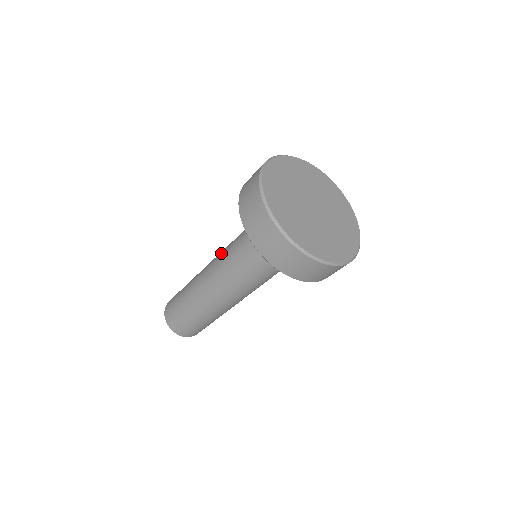
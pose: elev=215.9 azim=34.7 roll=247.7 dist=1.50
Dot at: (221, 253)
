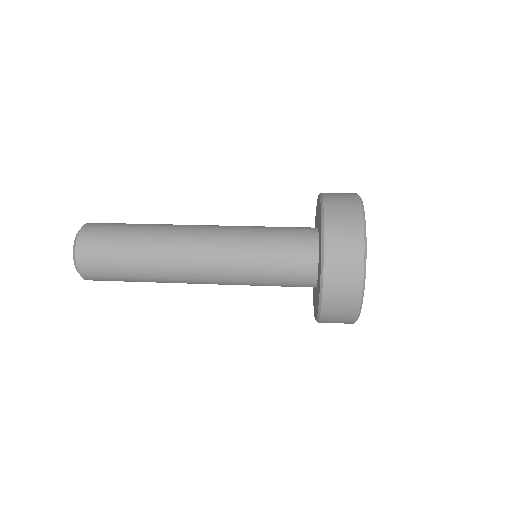
Dot at: (225, 281)
